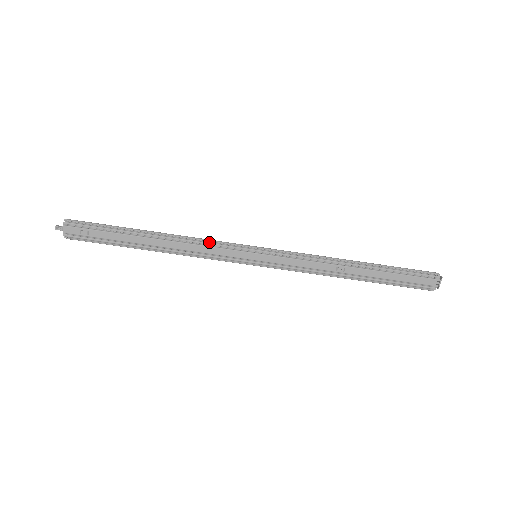
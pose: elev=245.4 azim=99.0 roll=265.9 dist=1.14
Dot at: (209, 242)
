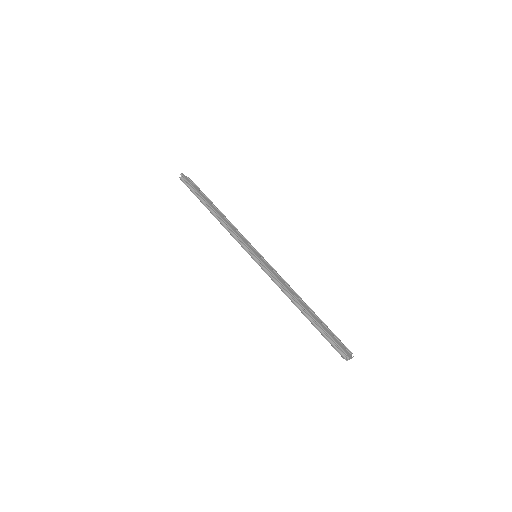
Dot at: (239, 234)
